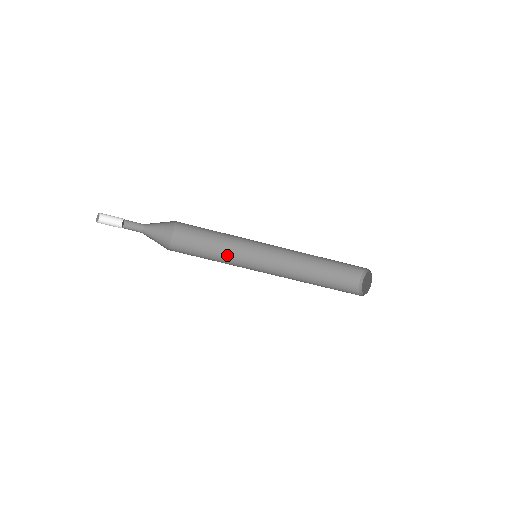
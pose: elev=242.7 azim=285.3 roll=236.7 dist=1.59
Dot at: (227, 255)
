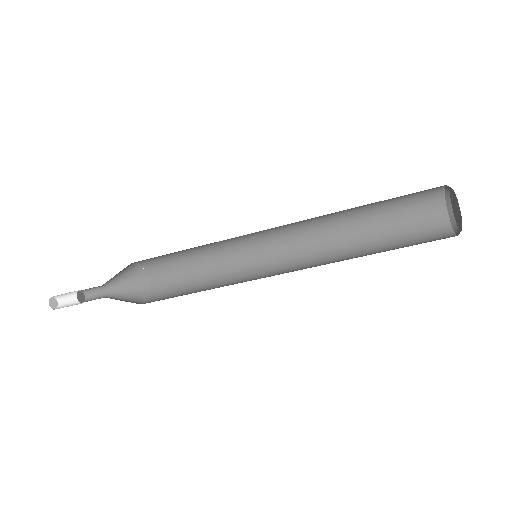
Dot at: (216, 246)
